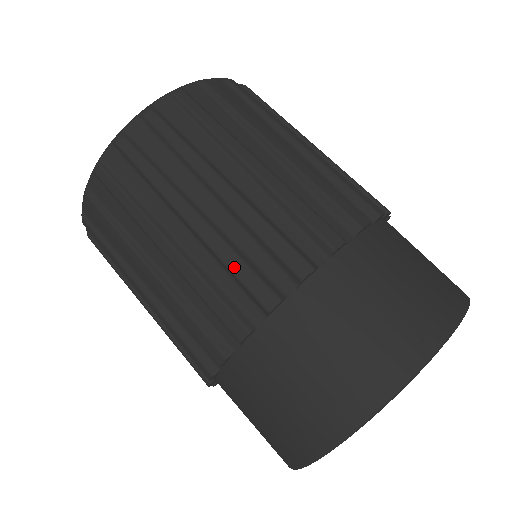
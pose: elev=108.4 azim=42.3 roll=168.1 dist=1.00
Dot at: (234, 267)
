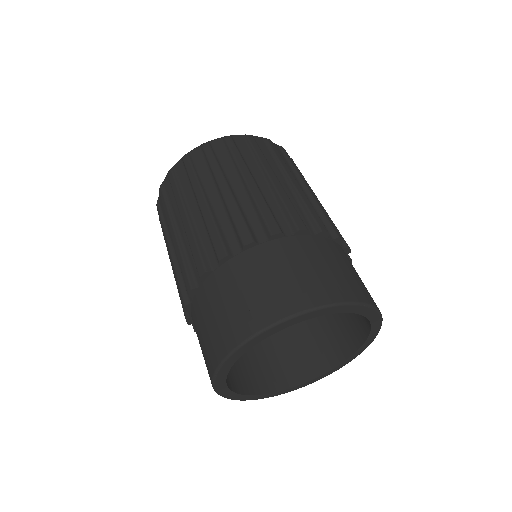
Dot at: (181, 267)
